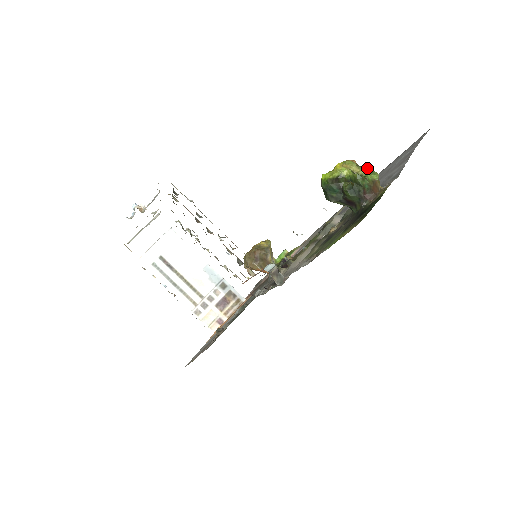
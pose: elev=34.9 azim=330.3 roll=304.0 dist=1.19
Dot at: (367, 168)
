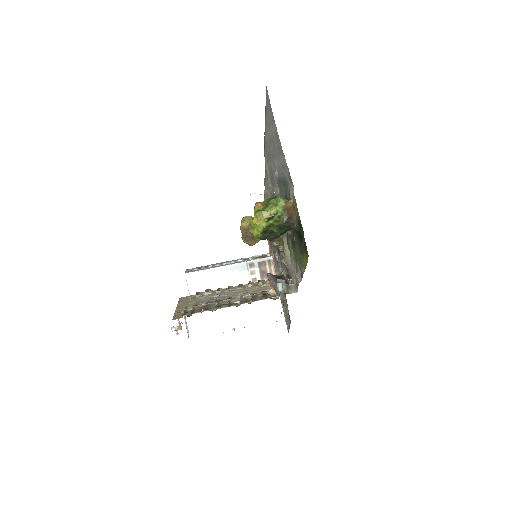
Dot at: (271, 204)
